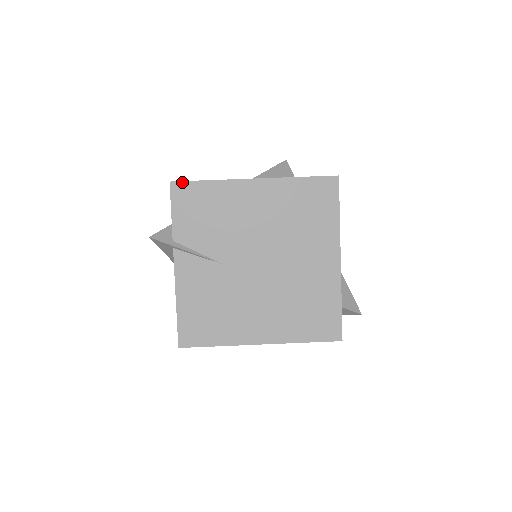
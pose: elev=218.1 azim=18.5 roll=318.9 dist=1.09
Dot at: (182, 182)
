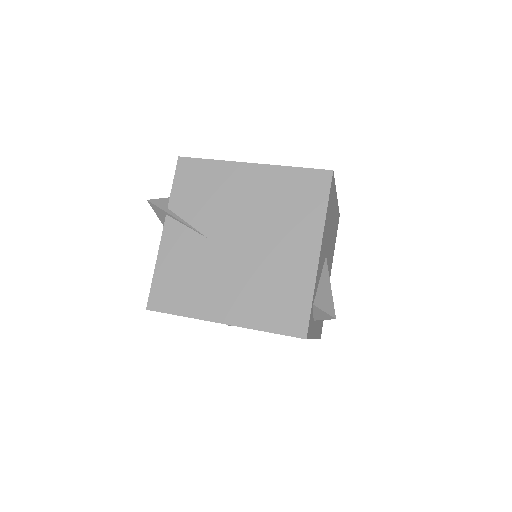
Dot at: (189, 158)
